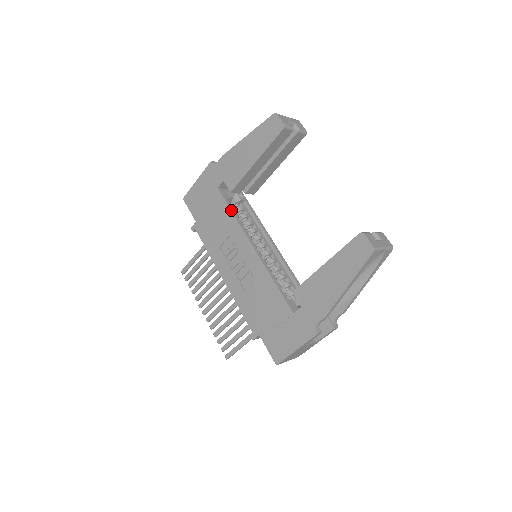
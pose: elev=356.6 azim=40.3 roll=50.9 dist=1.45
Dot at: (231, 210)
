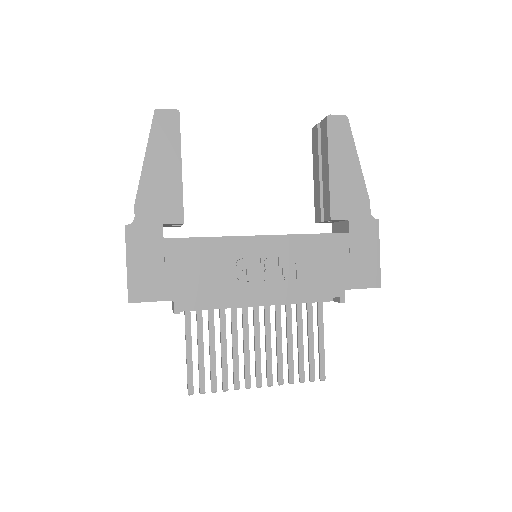
Dot at: (203, 237)
